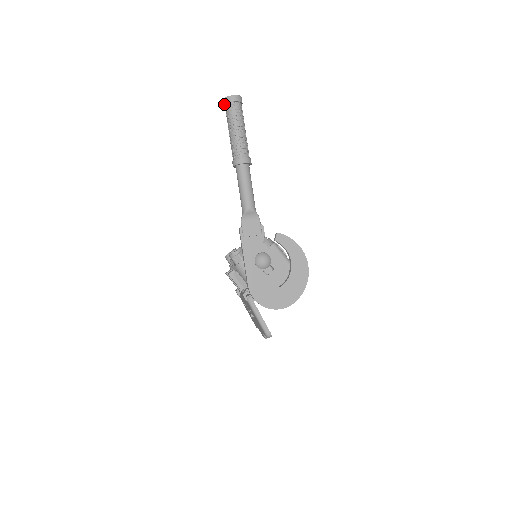
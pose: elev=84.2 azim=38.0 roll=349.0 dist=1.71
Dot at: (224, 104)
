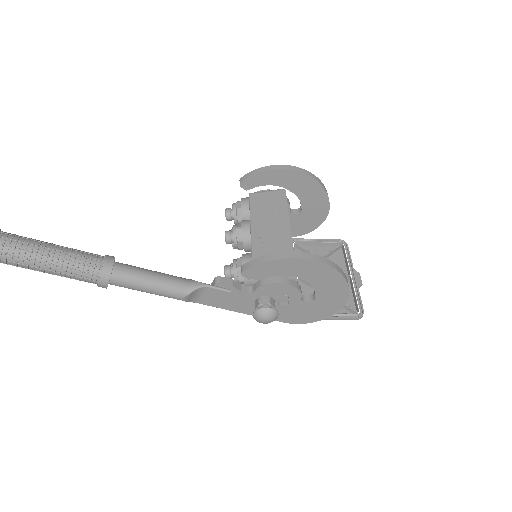
Dot at: out of frame
